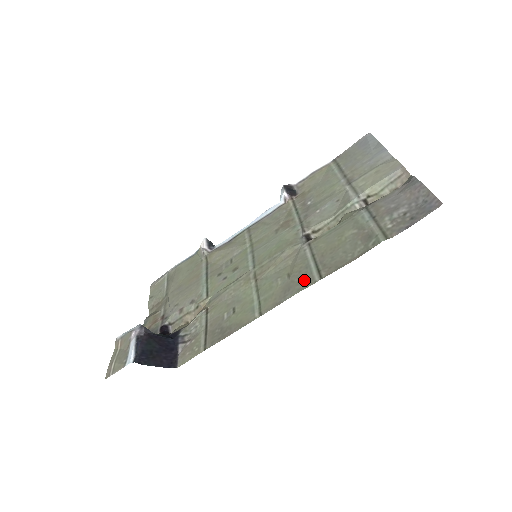
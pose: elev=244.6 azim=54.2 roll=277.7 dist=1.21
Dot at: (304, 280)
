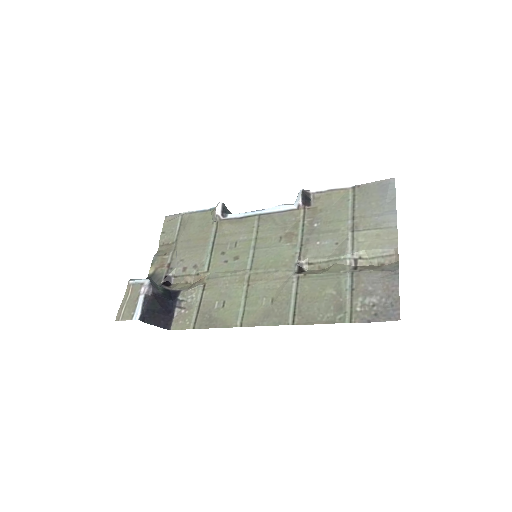
Dot at: (281, 316)
